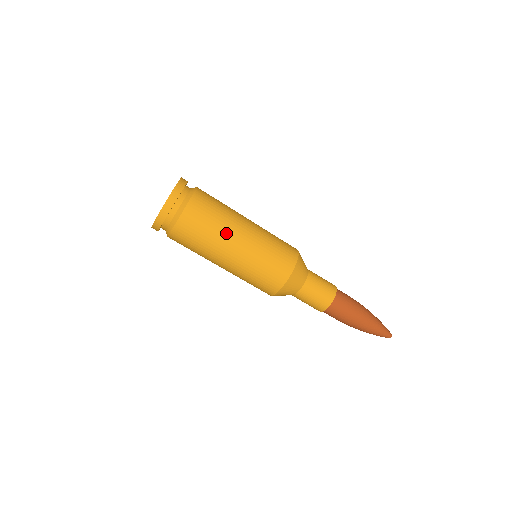
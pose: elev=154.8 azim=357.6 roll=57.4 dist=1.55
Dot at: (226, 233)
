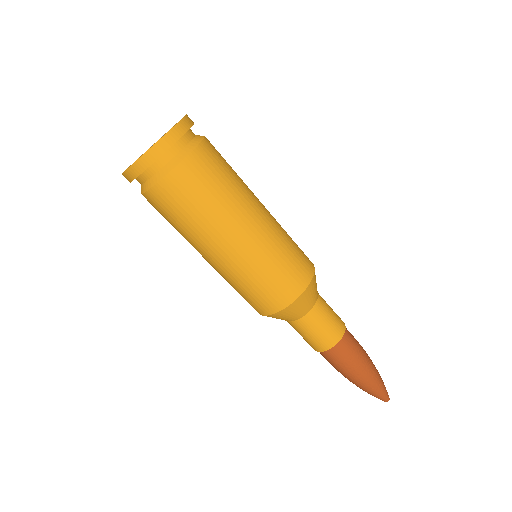
Dot at: (218, 226)
